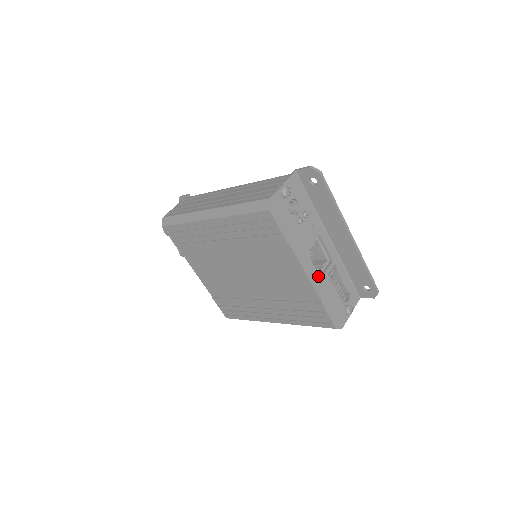
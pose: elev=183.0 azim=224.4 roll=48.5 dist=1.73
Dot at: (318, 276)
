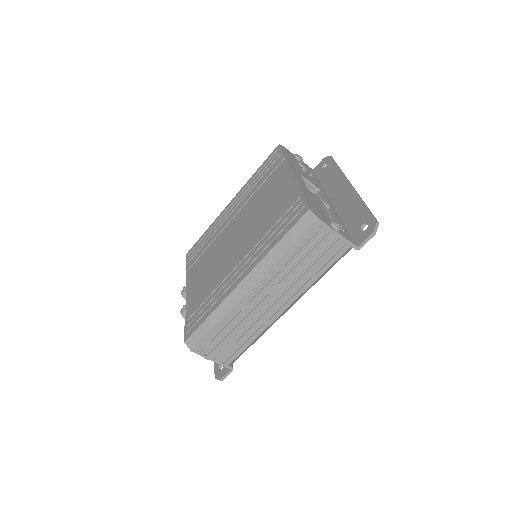
Dot at: (306, 187)
